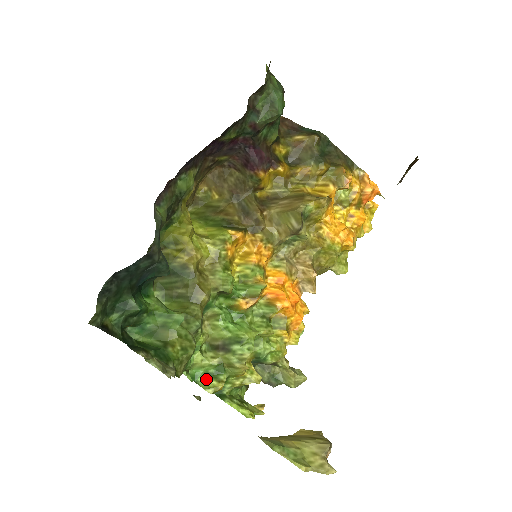
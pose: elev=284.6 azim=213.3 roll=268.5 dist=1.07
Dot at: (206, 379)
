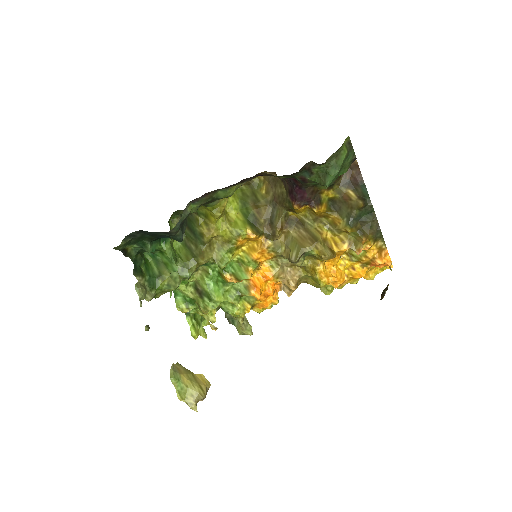
Dot at: (182, 300)
